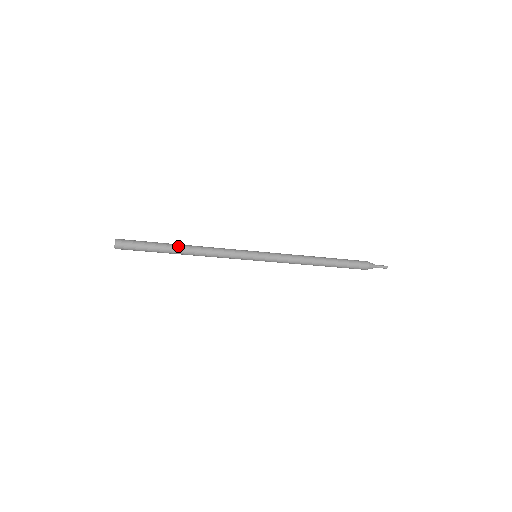
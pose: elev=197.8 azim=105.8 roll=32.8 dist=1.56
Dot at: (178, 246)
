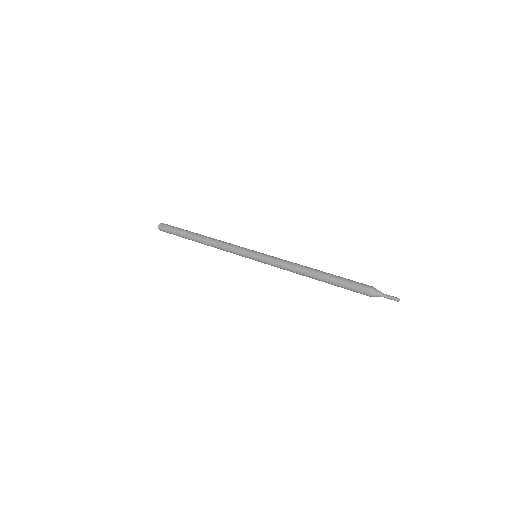
Dot at: occluded
